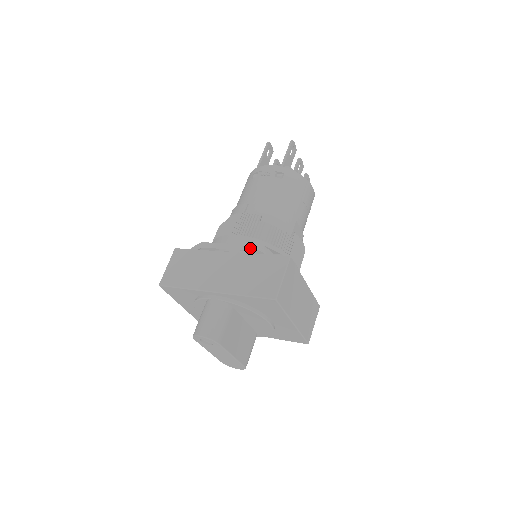
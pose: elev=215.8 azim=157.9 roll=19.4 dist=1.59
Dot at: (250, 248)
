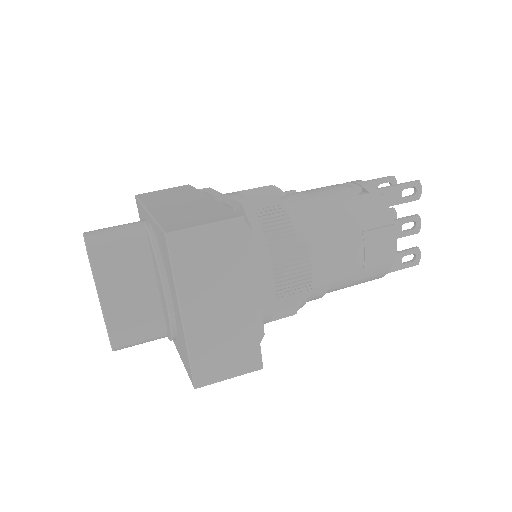
Dot at: (230, 202)
